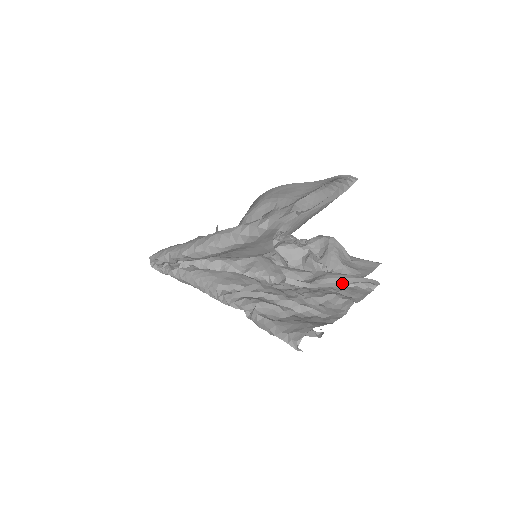
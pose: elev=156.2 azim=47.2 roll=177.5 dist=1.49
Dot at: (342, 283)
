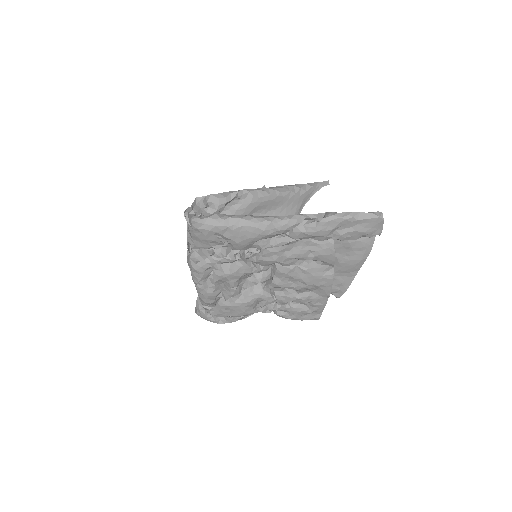
Dot at: occluded
